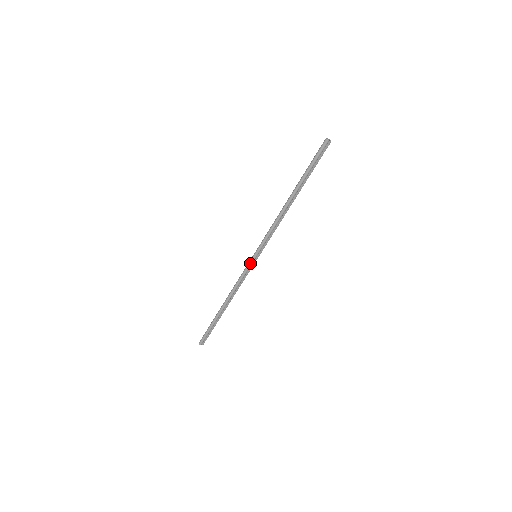
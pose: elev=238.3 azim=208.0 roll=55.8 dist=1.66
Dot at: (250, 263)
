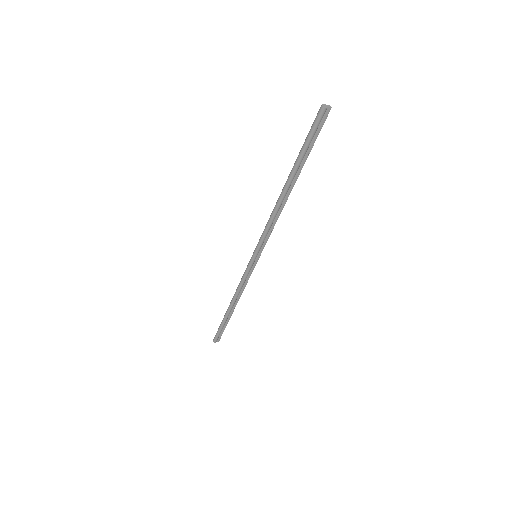
Dot at: (250, 264)
